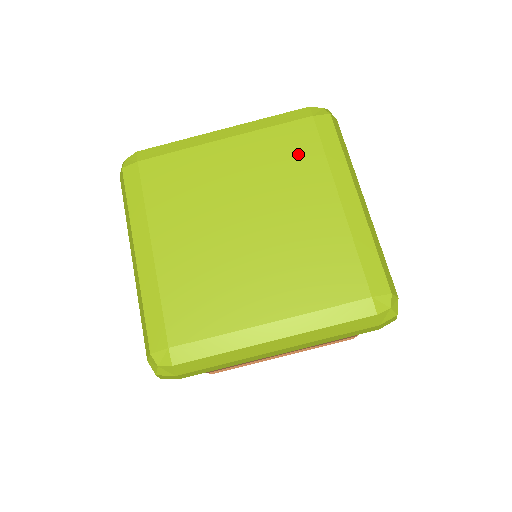
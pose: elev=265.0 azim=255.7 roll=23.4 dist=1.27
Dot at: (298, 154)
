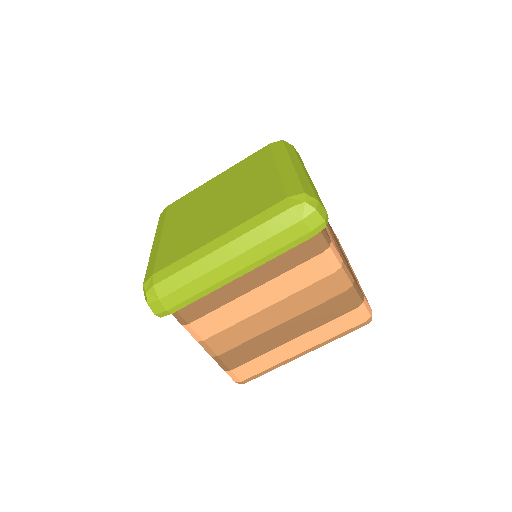
Dot at: (257, 161)
